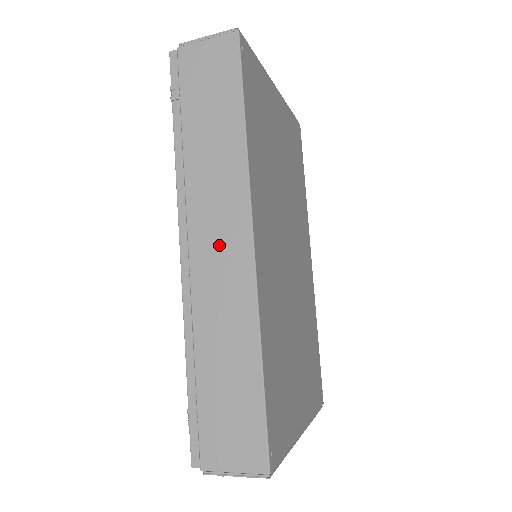
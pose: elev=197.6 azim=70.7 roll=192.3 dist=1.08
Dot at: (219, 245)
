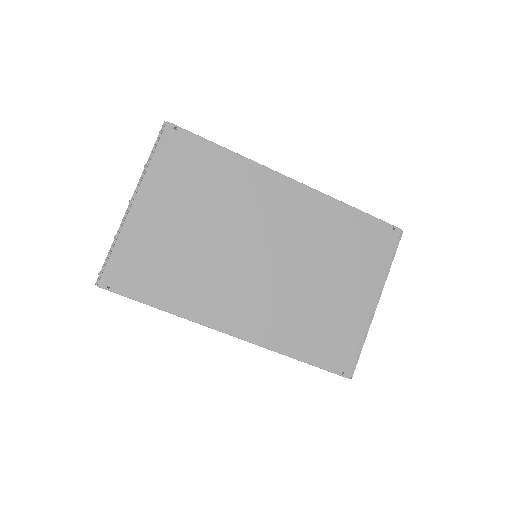
Dot at: occluded
